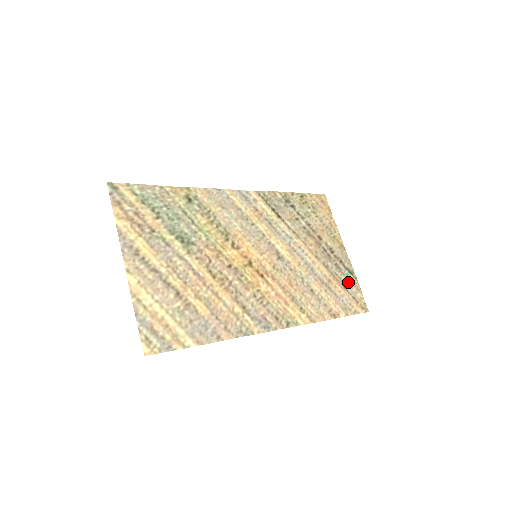
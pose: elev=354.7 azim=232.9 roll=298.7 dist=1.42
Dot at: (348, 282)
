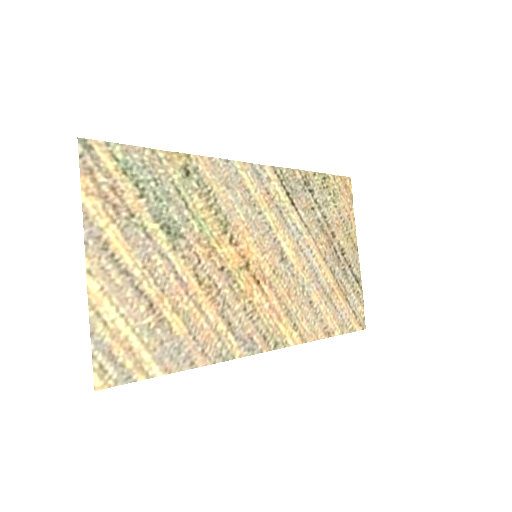
Dot at: (352, 292)
